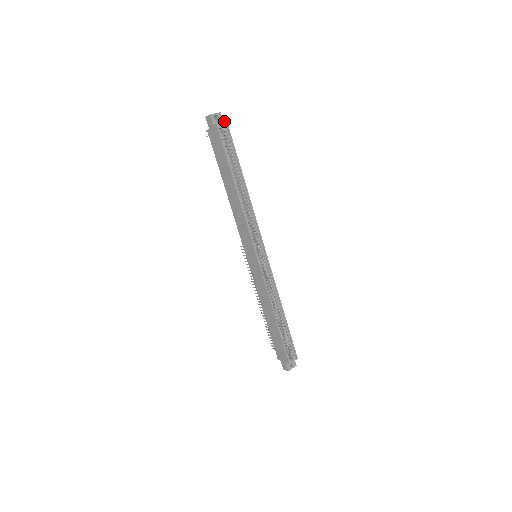
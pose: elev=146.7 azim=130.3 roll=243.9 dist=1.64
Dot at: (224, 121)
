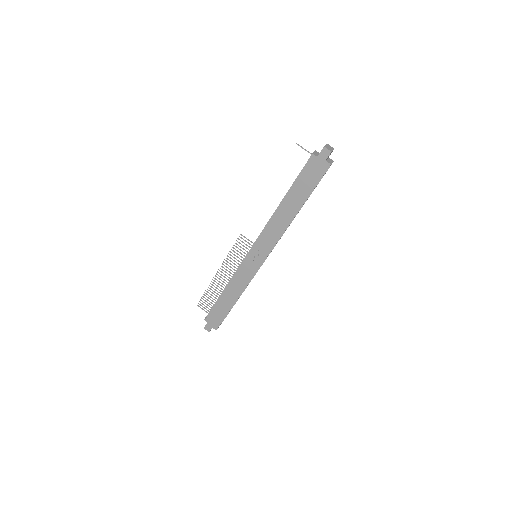
Dot at: (333, 161)
